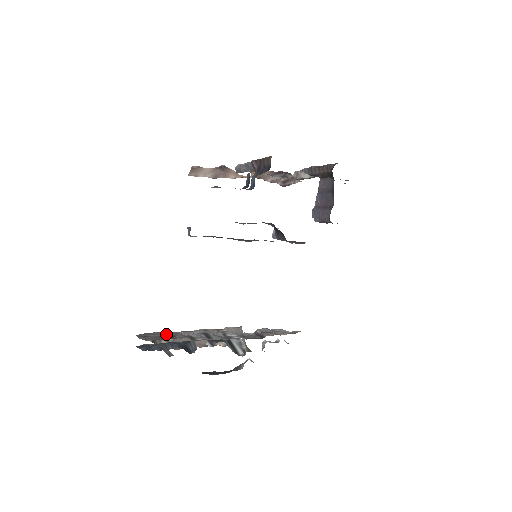
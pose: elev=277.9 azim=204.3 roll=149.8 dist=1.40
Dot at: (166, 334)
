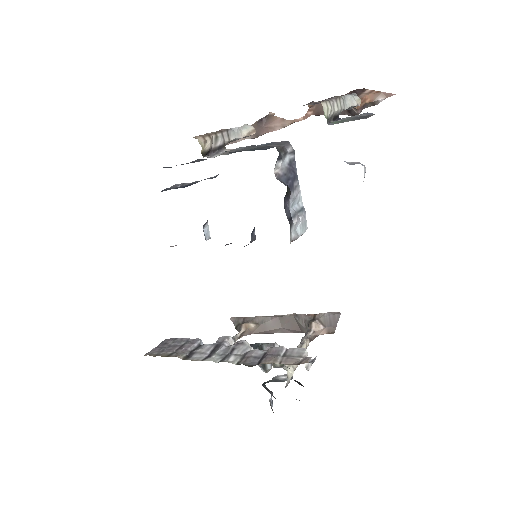
Dot at: (184, 342)
